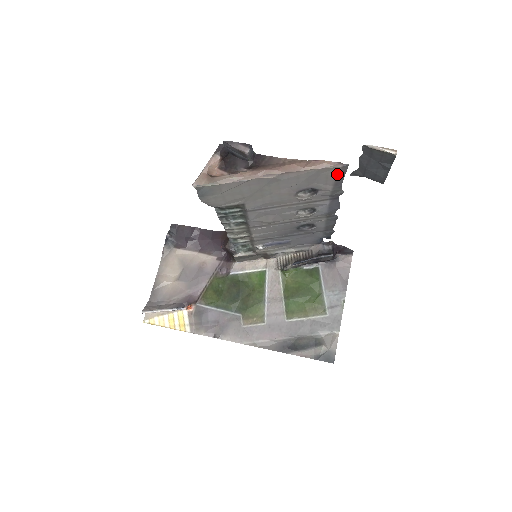
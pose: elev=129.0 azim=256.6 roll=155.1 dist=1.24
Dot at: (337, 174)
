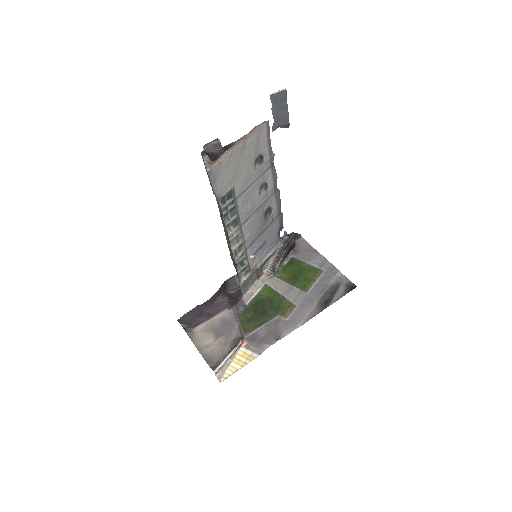
Dot at: (267, 133)
